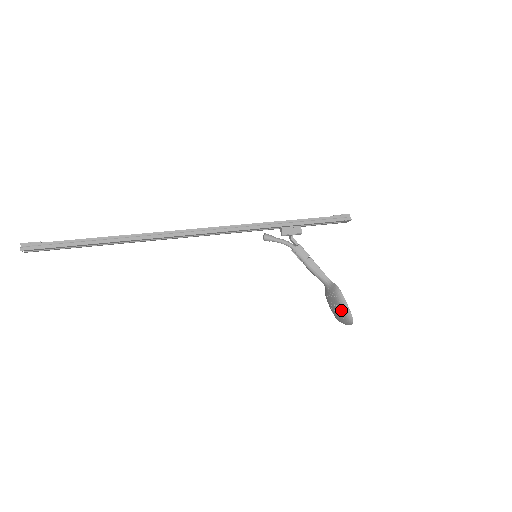
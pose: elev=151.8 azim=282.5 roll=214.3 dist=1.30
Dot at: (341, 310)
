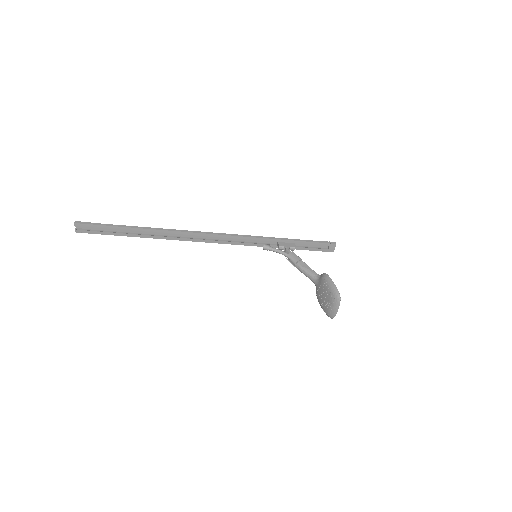
Dot at: (329, 290)
